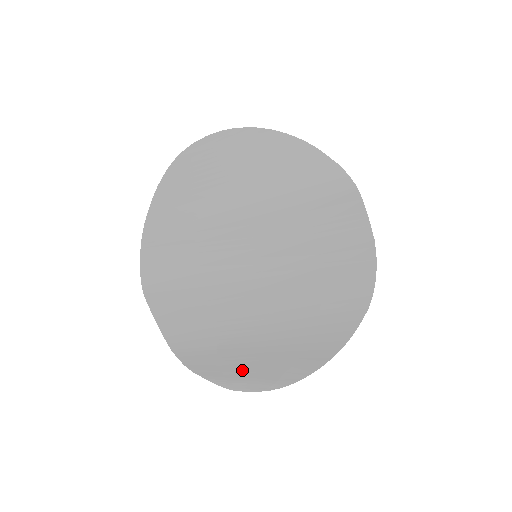
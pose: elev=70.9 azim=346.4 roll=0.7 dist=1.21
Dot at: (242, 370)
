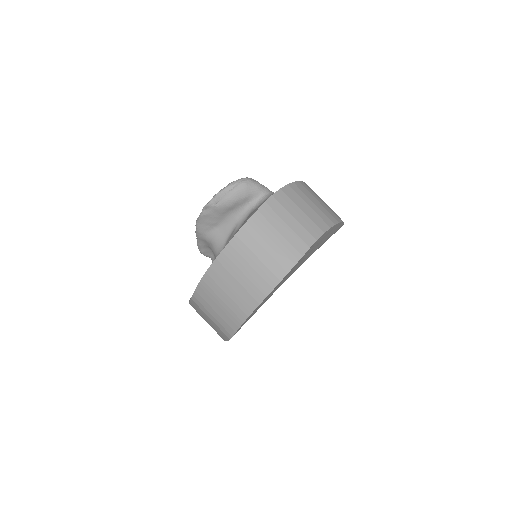
Dot at: occluded
